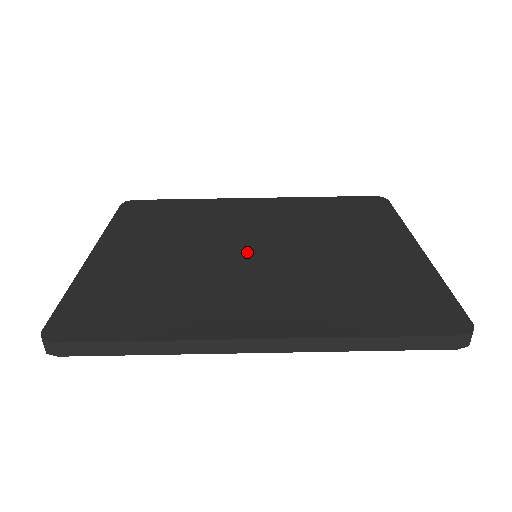
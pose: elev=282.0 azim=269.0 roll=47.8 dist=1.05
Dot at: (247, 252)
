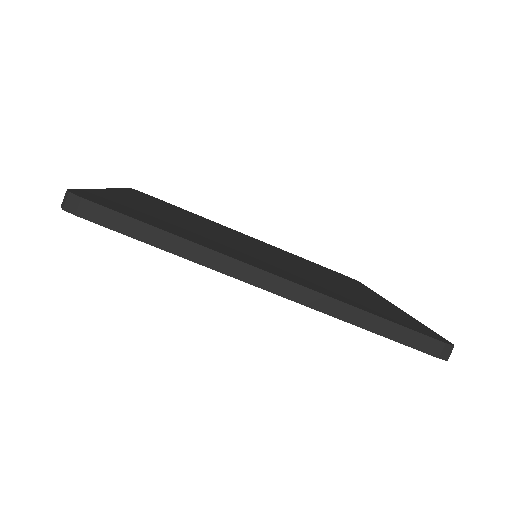
Dot at: (251, 247)
